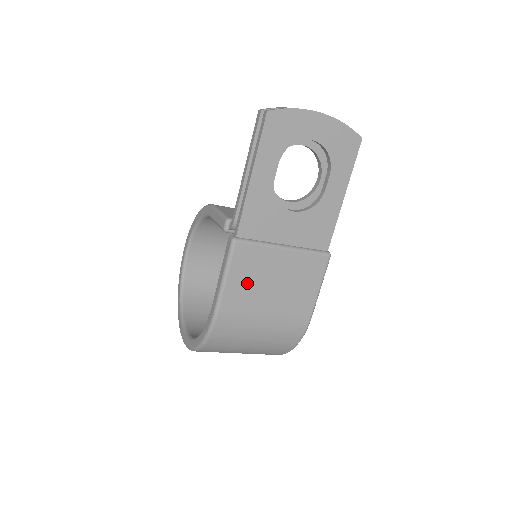
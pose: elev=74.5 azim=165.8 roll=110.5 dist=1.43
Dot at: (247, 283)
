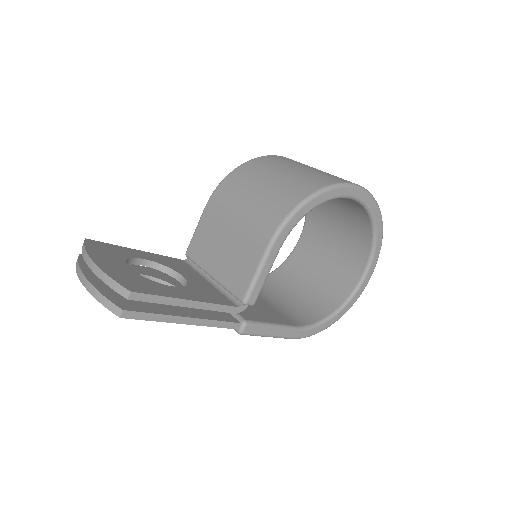
Dot at: occluded
